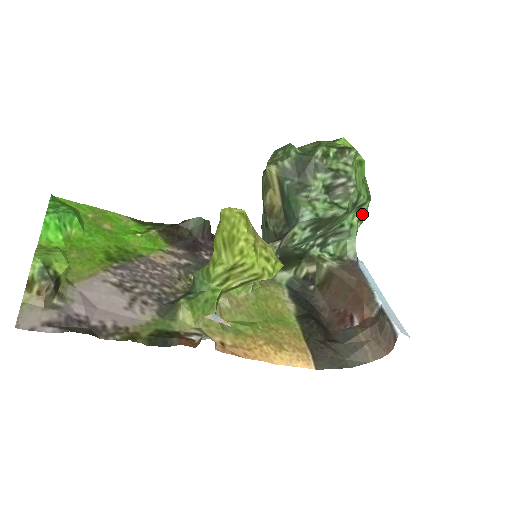
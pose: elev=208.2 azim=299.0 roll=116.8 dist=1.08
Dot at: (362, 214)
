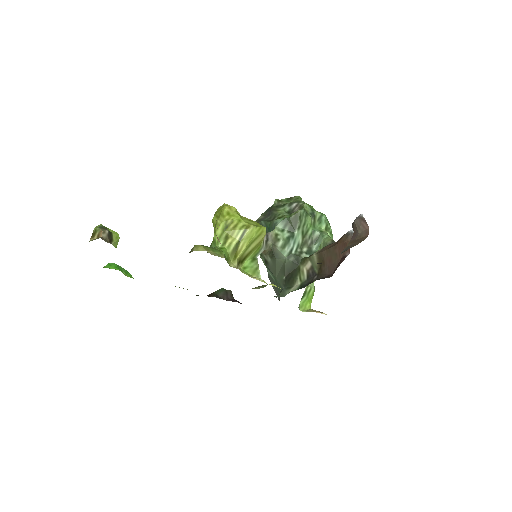
Dot at: (325, 225)
